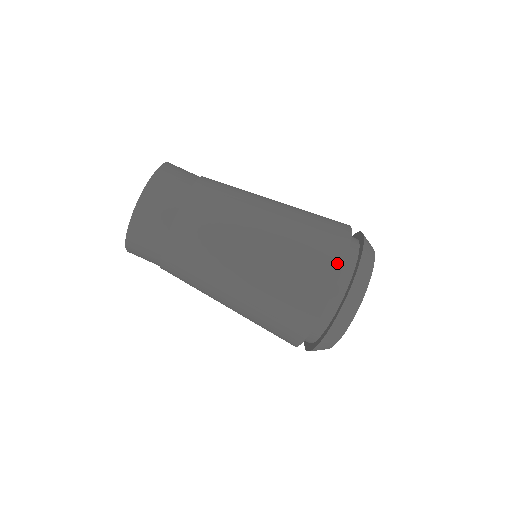
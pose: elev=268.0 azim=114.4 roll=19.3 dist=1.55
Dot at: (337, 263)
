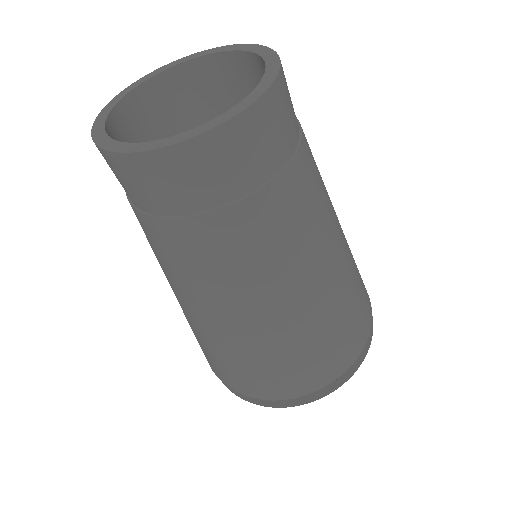
Dot at: (266, 395)
